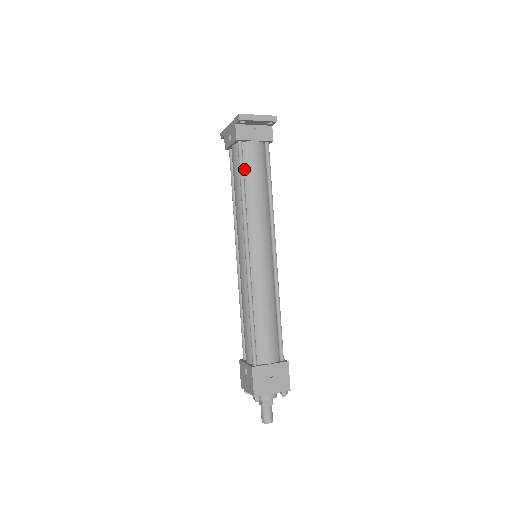
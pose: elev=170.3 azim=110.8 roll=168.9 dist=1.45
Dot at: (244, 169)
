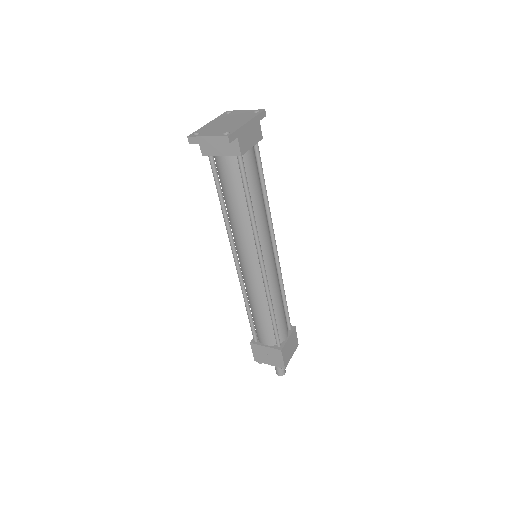
Dot at: (221, 182)
